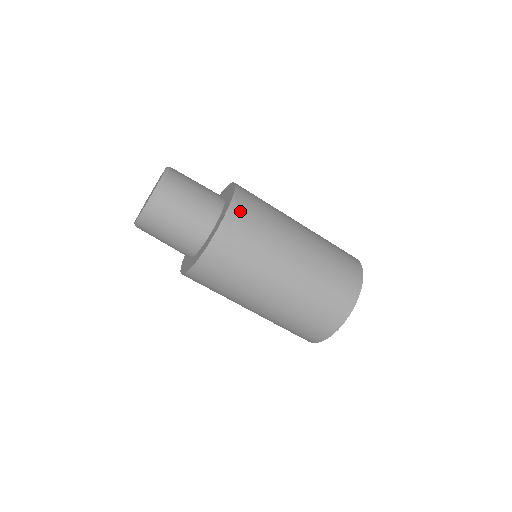
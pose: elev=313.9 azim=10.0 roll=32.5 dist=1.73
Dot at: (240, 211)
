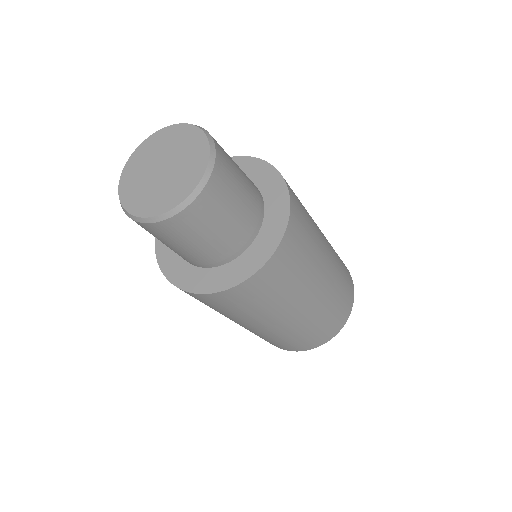
Dot at: occluded
